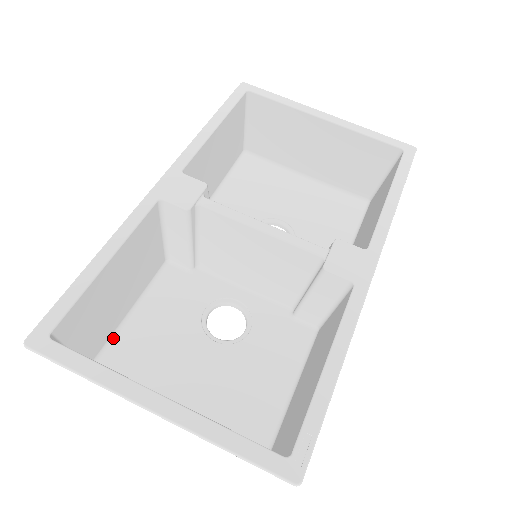
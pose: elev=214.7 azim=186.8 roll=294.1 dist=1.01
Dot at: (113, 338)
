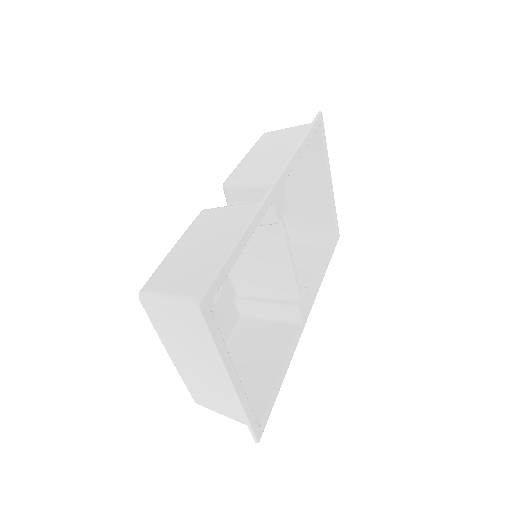
Dot at: occluded
